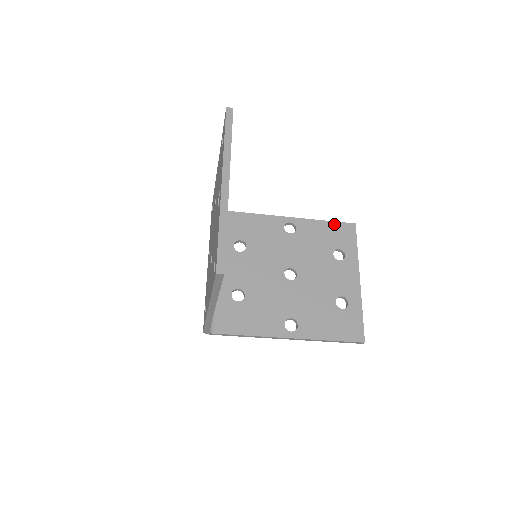
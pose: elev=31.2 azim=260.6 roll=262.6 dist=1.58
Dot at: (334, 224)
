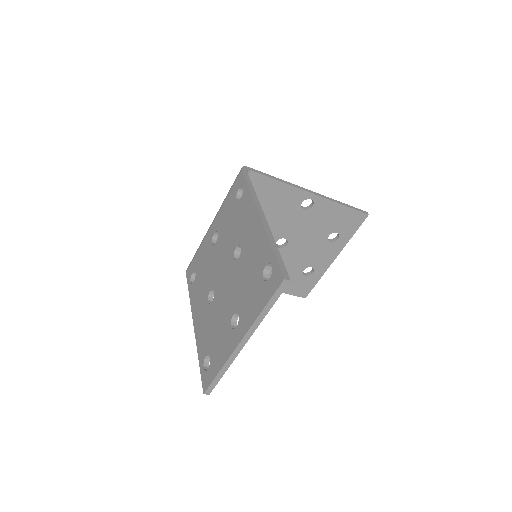
Dot at: (350, 211)
